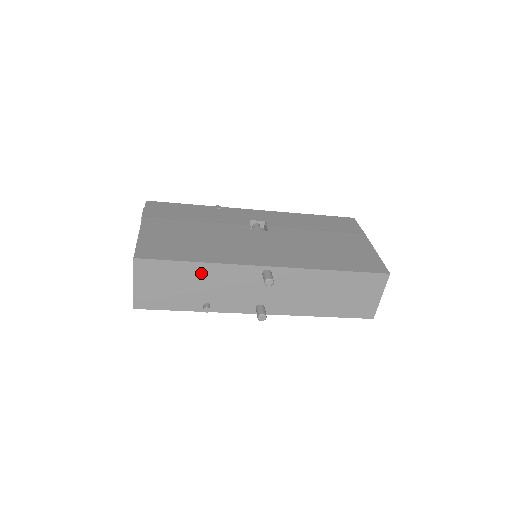
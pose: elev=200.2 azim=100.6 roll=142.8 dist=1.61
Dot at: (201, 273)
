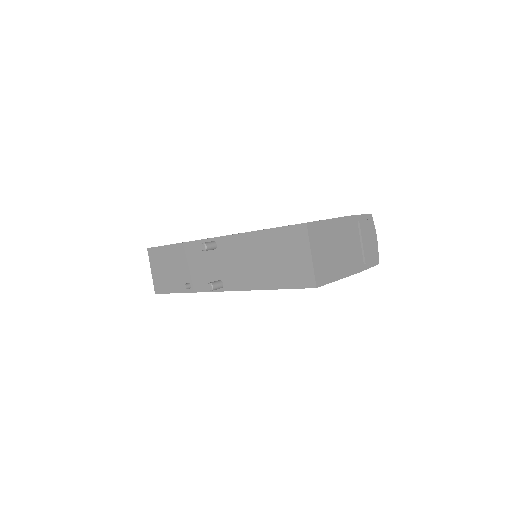
Dot at: (179, 254)
